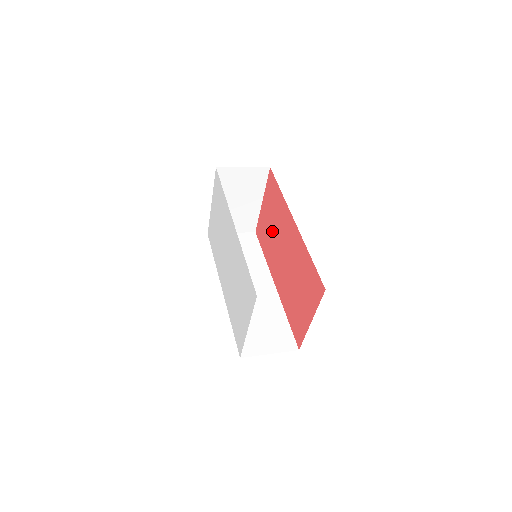
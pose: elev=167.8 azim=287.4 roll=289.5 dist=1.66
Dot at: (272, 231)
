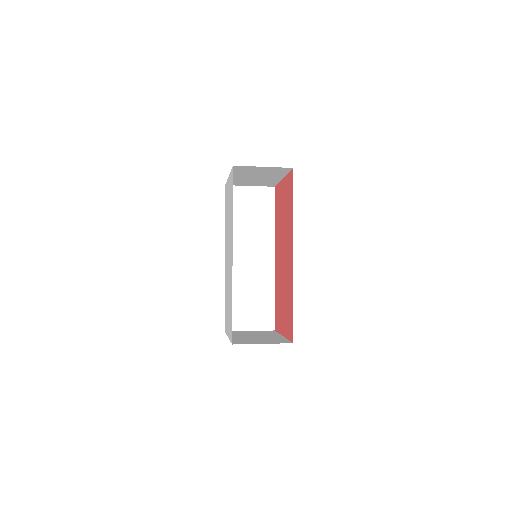
Dot at: (282, 220)
